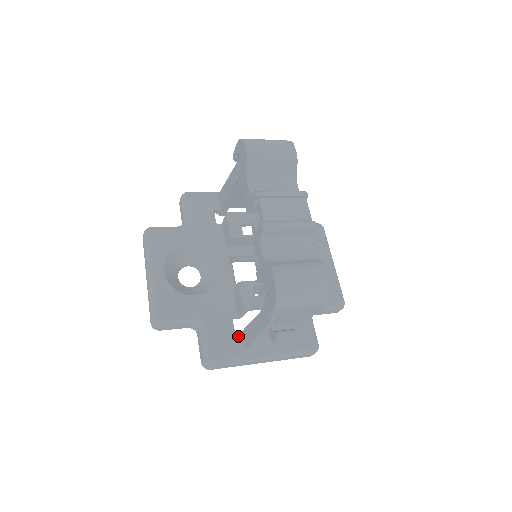
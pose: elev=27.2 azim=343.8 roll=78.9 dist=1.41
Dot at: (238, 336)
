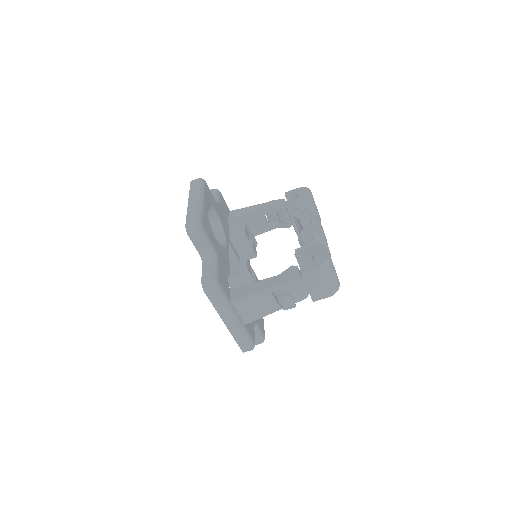
Dot at: (229, 288)
